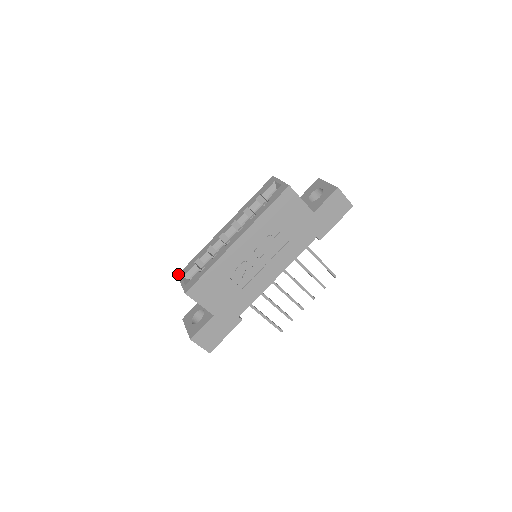
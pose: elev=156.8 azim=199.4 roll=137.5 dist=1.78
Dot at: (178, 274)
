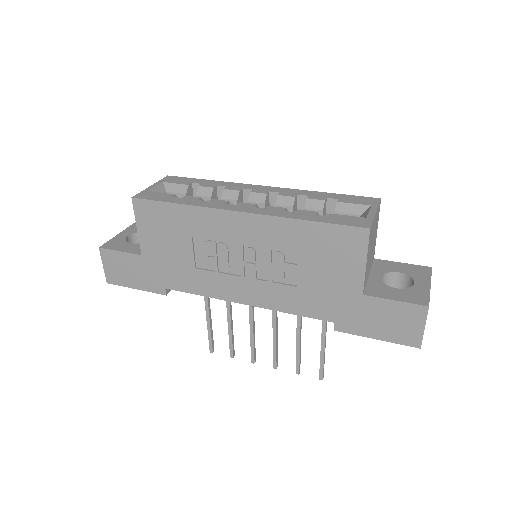
Dot at: occluded
